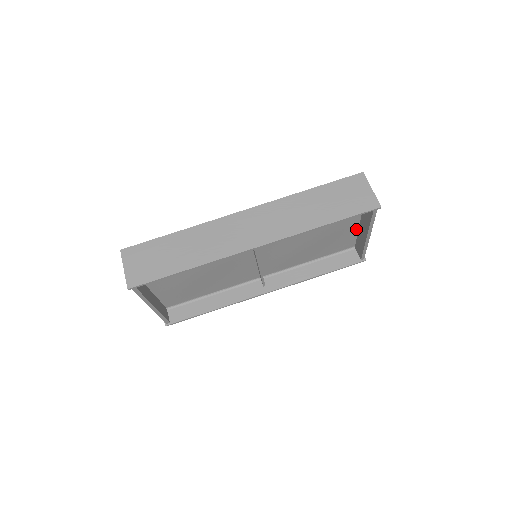
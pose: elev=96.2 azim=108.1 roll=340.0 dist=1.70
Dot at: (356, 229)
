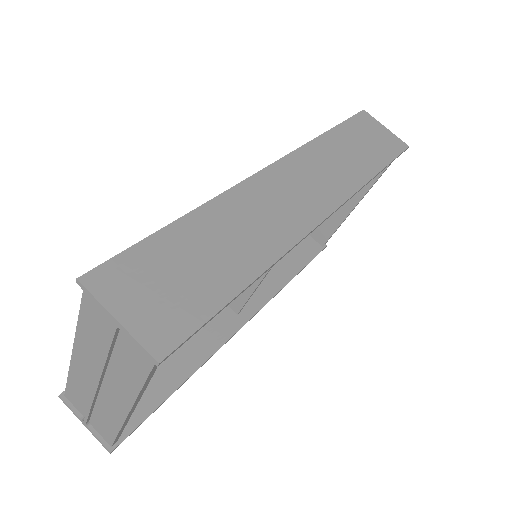
Dot at: occluded
